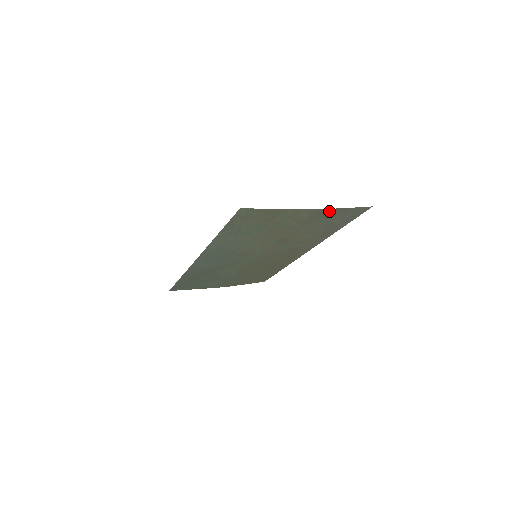
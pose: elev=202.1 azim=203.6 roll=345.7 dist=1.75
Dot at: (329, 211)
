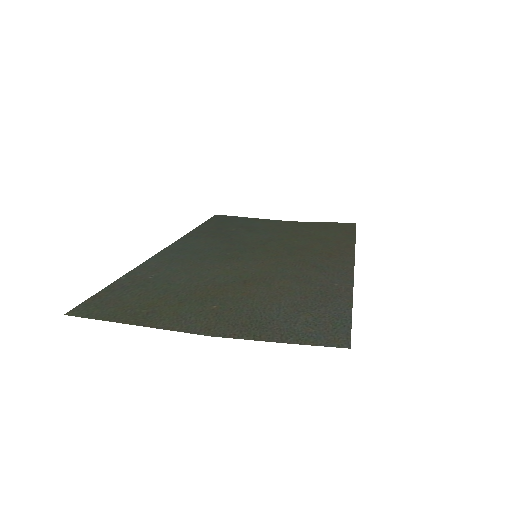
Dot at: (246, 332)
